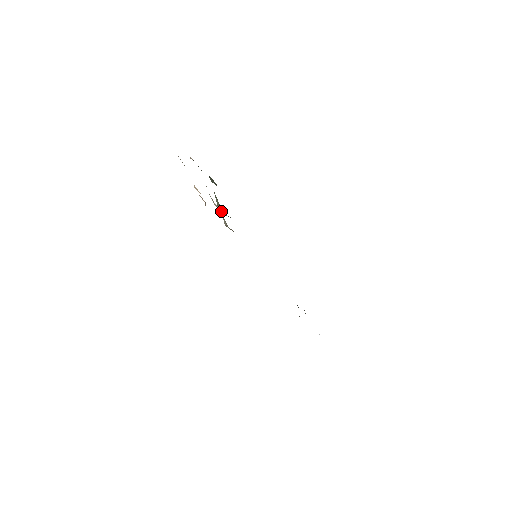
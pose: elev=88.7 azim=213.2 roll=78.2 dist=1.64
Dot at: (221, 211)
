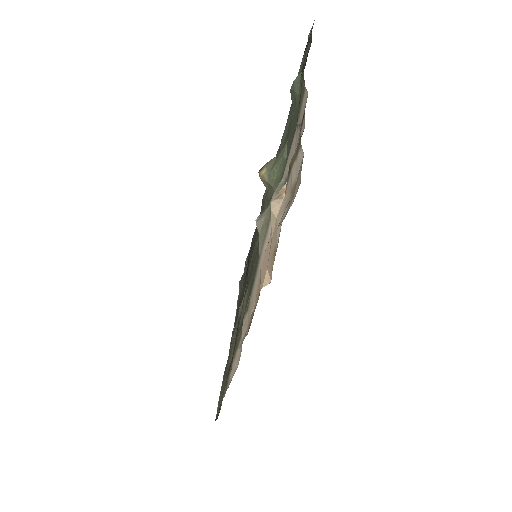
Dot at: (267, 184)
